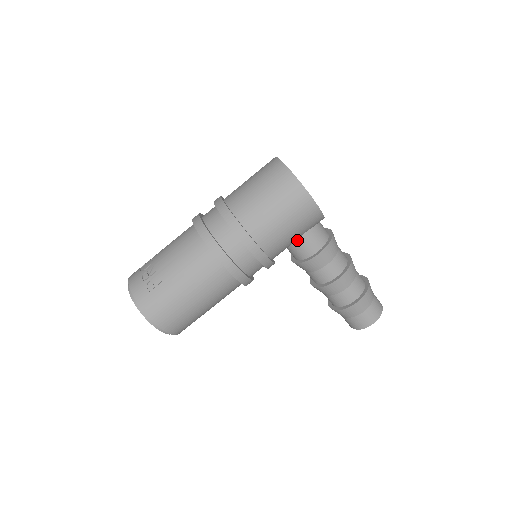
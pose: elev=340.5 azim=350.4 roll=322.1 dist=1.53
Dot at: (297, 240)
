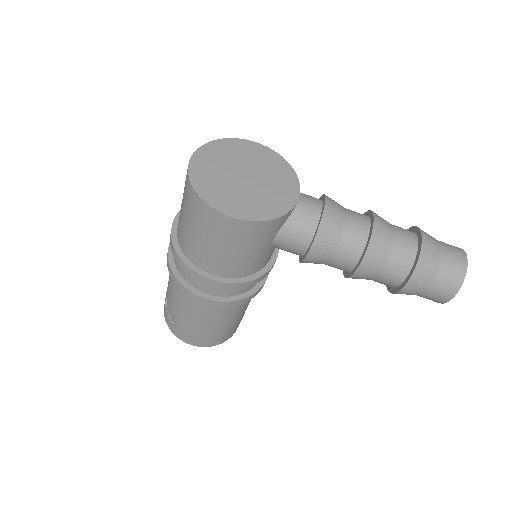
Dot at: (273, 245)
